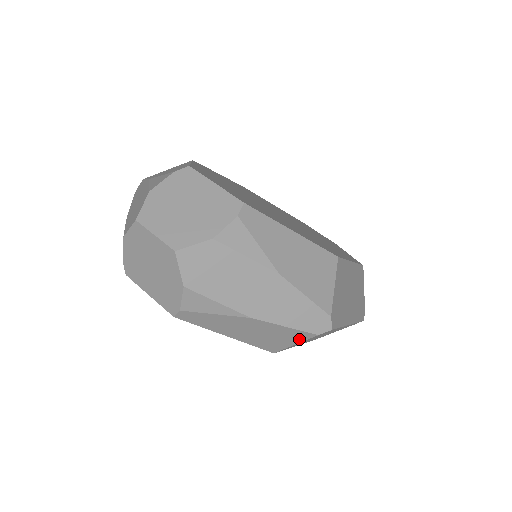
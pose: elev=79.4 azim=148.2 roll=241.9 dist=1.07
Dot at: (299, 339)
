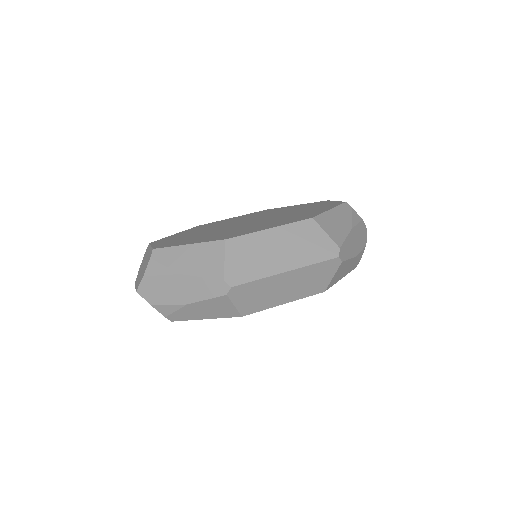
Dot at: (228, 302)
